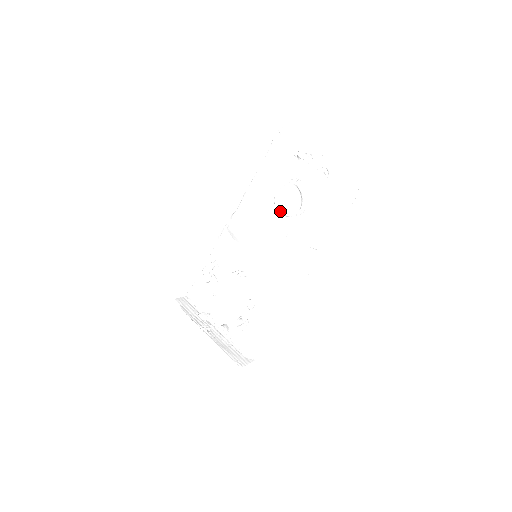
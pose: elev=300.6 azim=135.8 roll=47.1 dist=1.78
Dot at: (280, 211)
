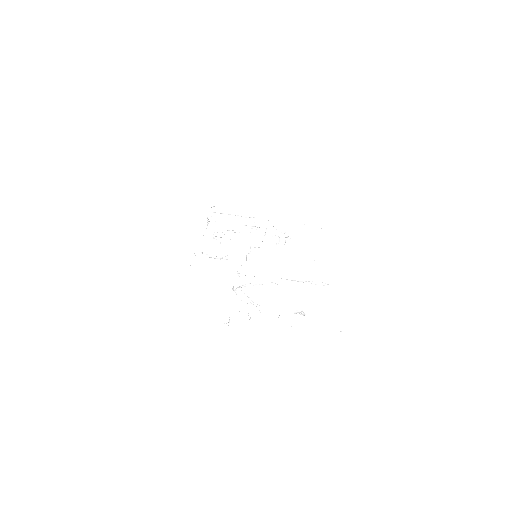
Dot at: occluded
